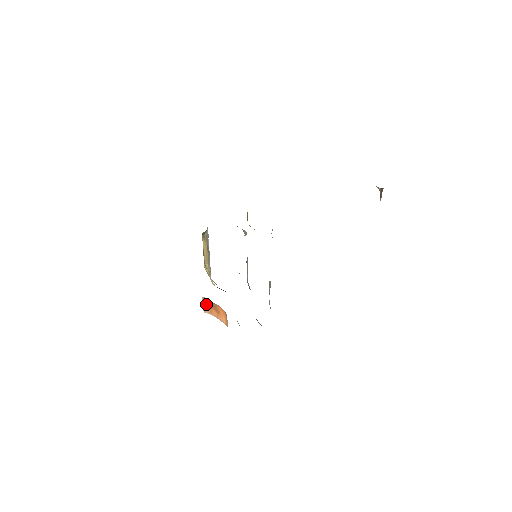
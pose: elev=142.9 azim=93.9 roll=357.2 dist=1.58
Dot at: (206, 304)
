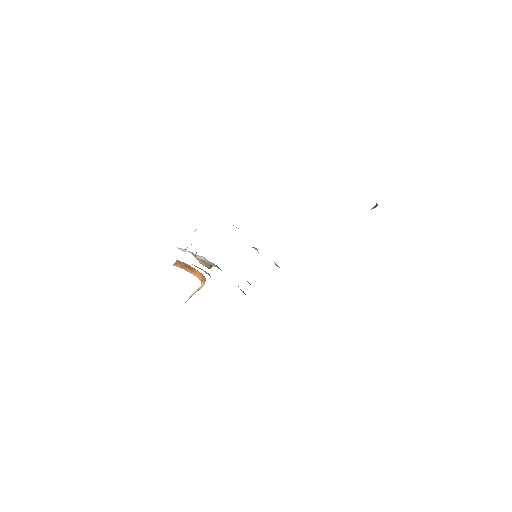
Dot at: (179, 263)
